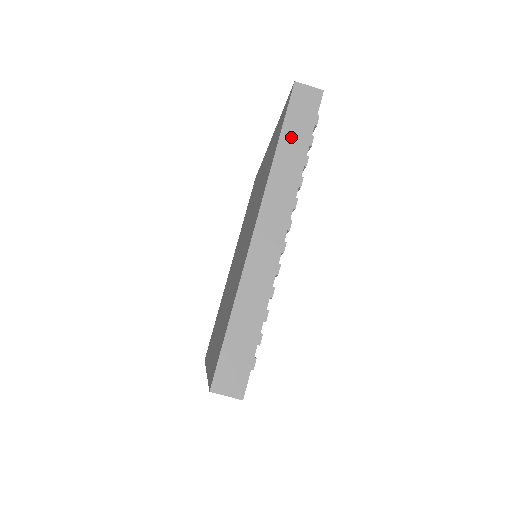
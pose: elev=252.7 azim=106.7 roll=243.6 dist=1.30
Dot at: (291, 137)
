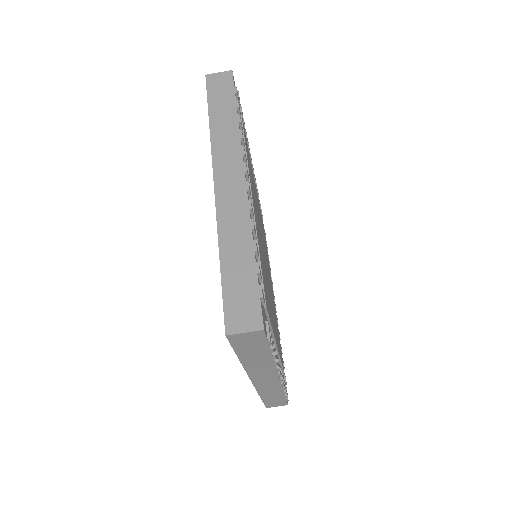
Dot at: (218, 109)
